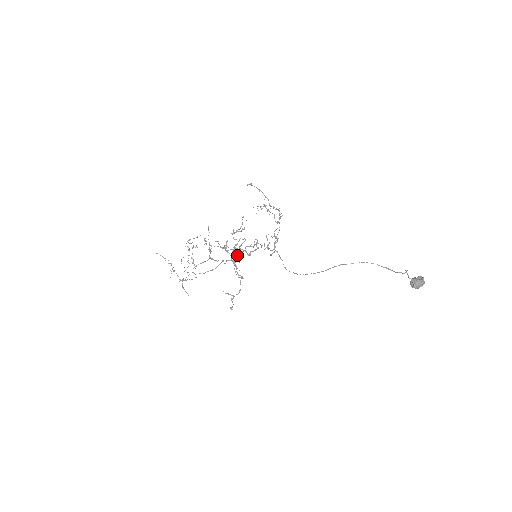
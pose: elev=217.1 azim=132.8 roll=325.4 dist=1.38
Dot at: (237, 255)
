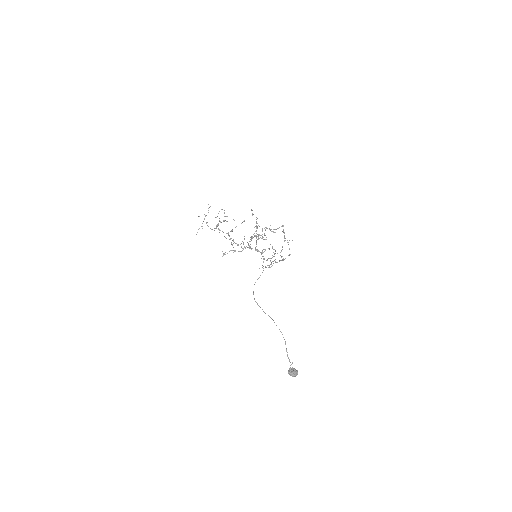
Dot at: occluded
